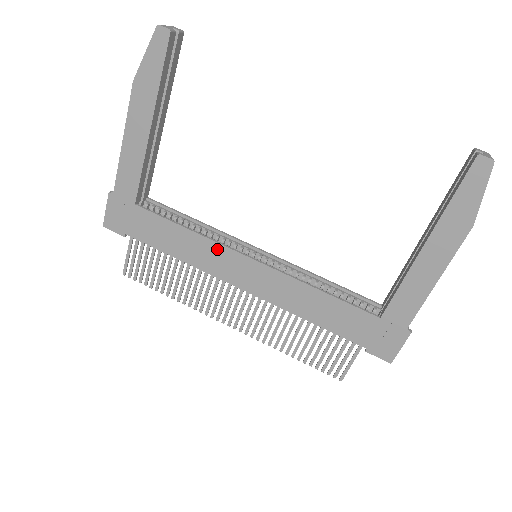
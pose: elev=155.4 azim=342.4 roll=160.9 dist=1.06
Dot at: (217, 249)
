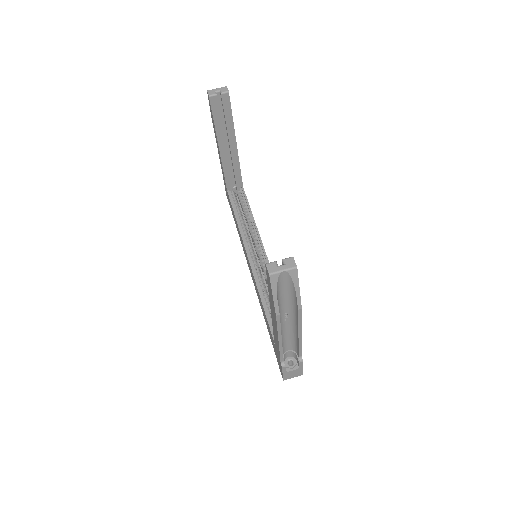
Dot at: occluded
